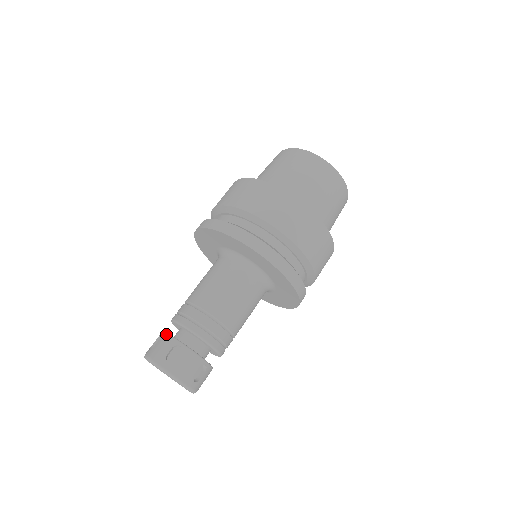
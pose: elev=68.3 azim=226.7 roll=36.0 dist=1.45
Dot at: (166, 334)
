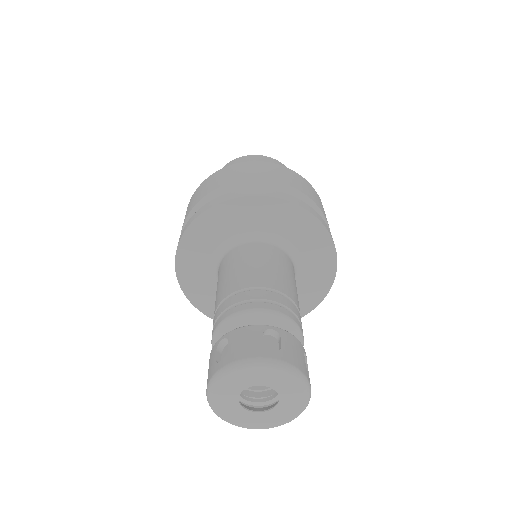
Dot at: (236, 329)
